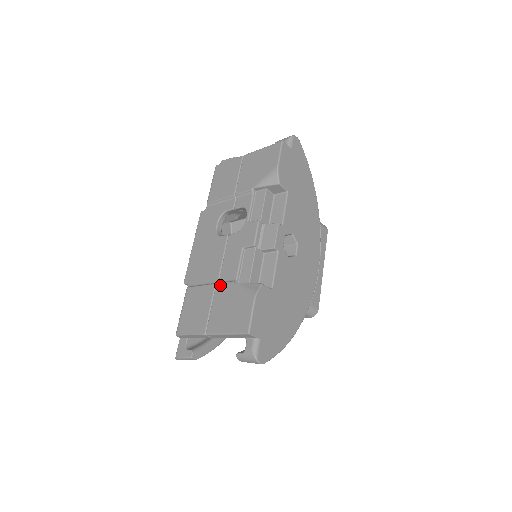
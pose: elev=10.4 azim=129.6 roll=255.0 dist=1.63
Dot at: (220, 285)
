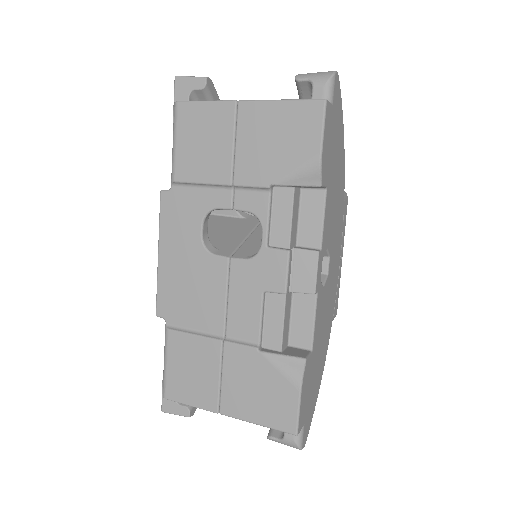
Dot at: (232, 347)
